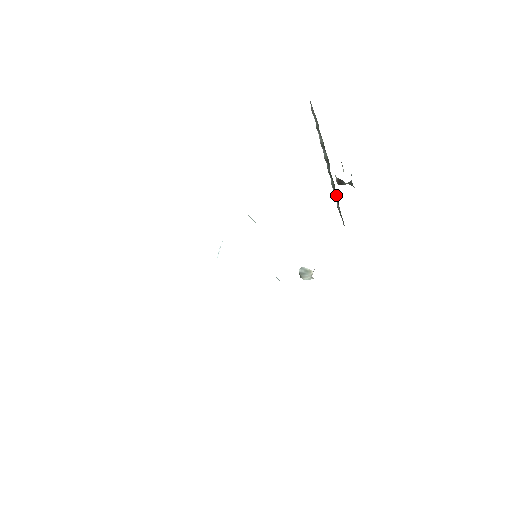
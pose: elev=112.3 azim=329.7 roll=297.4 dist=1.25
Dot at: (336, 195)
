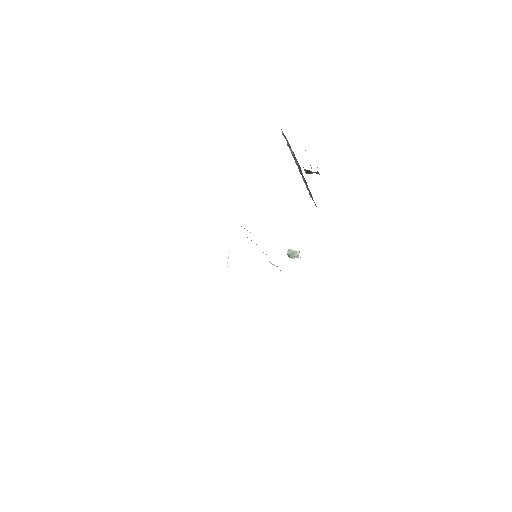
Dot at: (308, 188)
